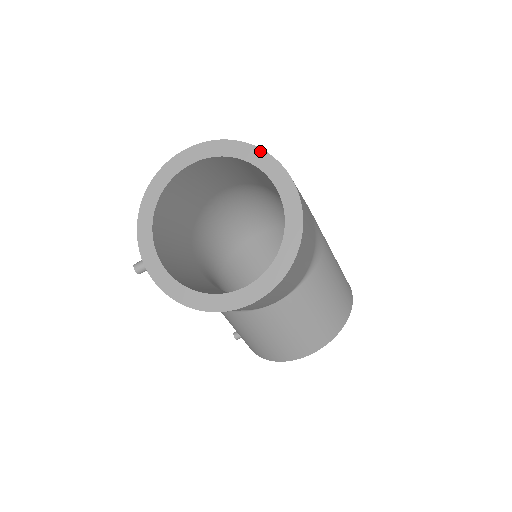
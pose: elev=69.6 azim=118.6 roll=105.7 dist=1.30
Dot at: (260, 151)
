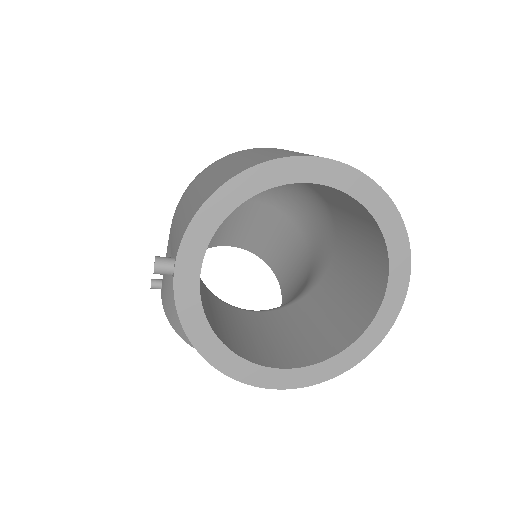
Dot at: (403, 230)
